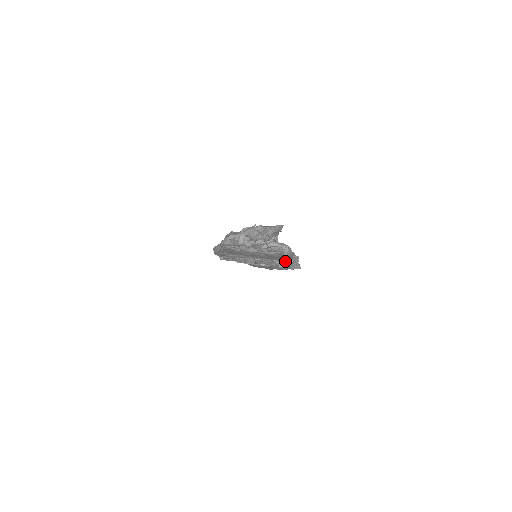
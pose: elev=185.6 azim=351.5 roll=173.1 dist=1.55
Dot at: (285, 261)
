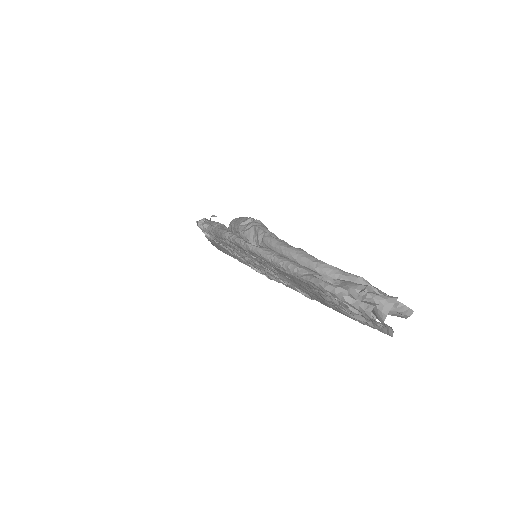
Dot at: occluded
